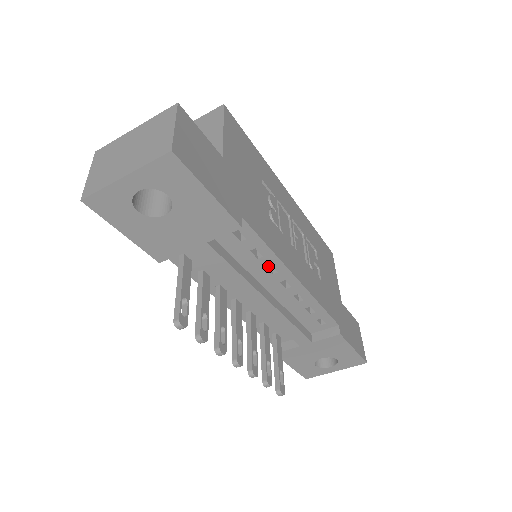
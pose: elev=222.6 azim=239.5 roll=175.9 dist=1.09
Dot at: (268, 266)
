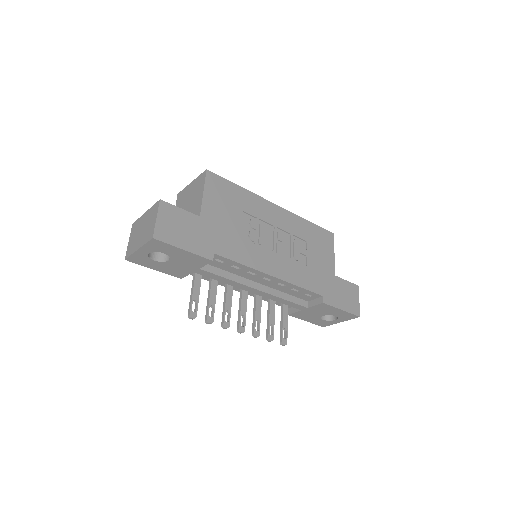
Dot at: occluded
